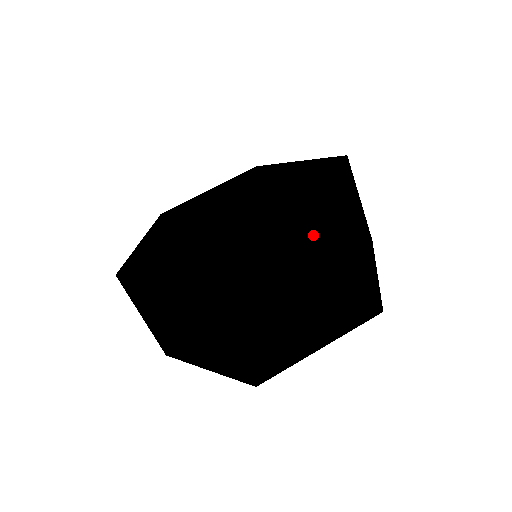
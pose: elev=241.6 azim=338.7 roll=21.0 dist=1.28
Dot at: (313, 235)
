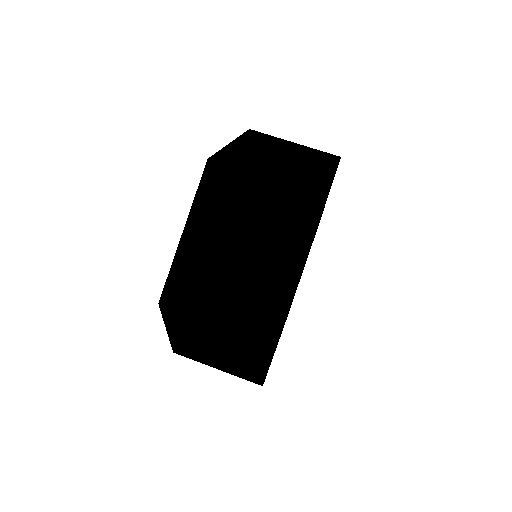
Dot at: (198, 201)
